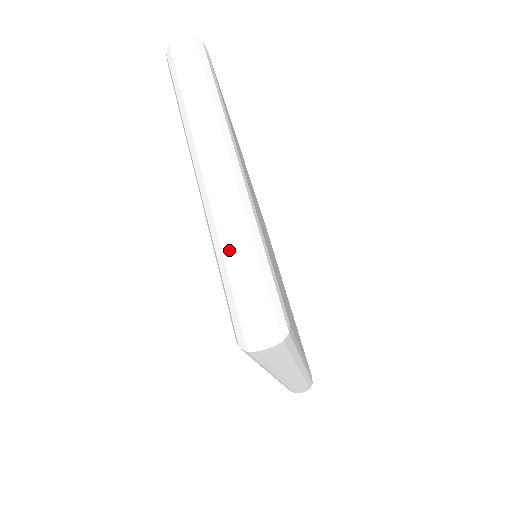
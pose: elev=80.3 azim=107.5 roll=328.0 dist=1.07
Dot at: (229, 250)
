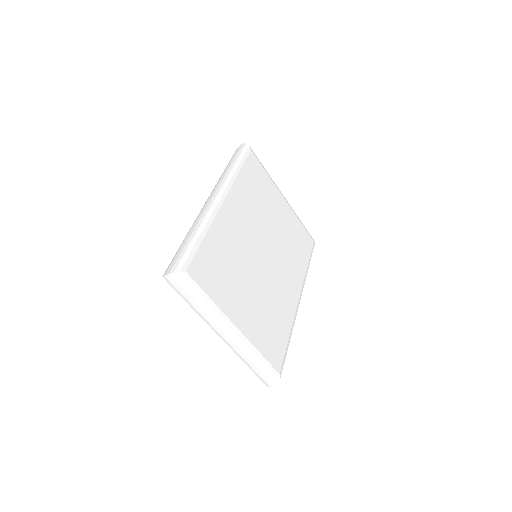
Dot at: (246, 363)
